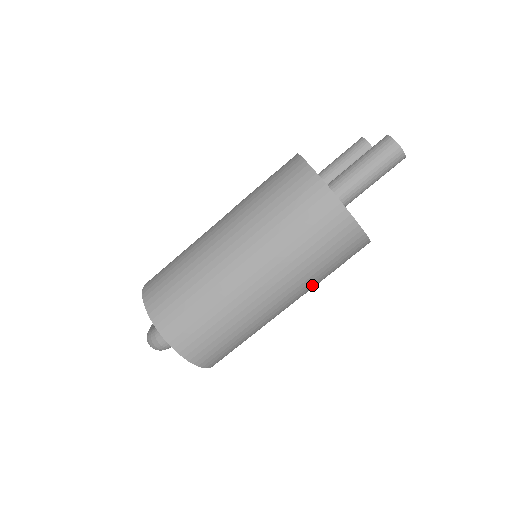
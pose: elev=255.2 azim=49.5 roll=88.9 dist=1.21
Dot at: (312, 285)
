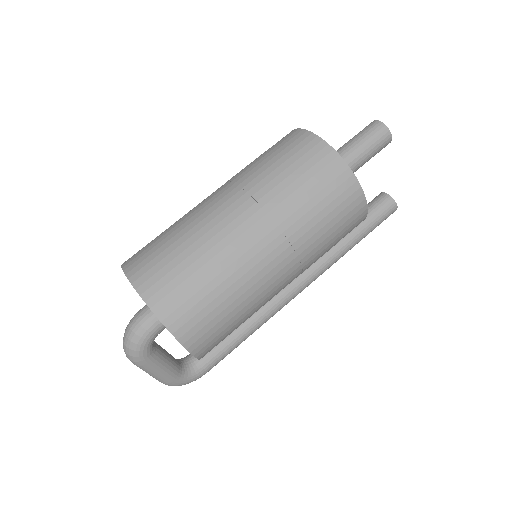
Dot at: (296, 227)
